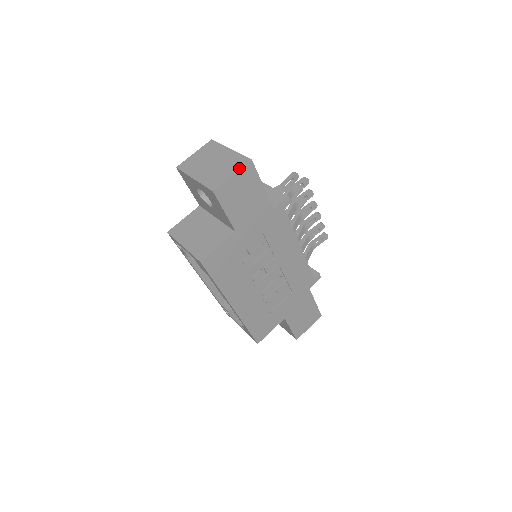
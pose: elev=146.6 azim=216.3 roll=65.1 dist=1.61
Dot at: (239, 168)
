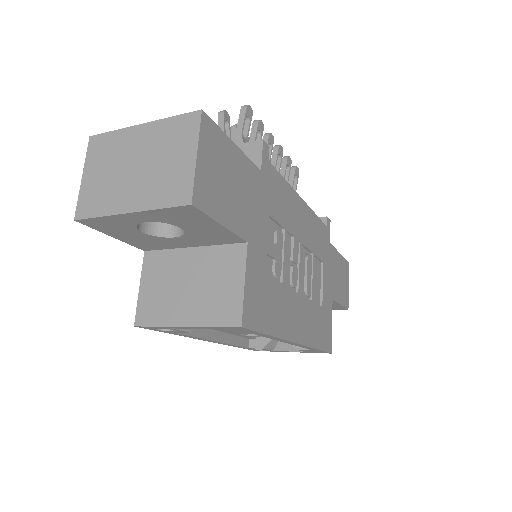
Dot at: (195, 137)
